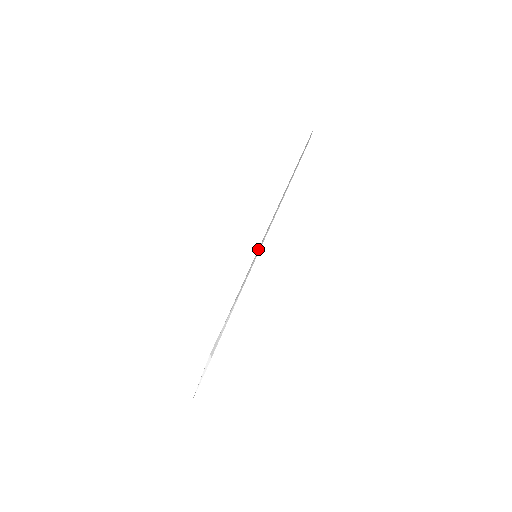
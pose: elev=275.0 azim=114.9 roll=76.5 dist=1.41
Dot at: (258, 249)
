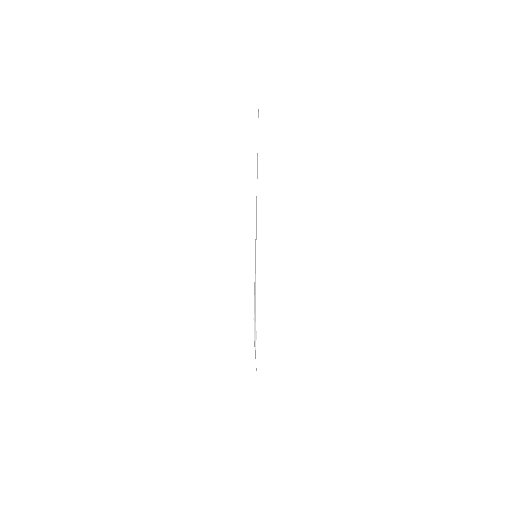
Dot at: occluded
